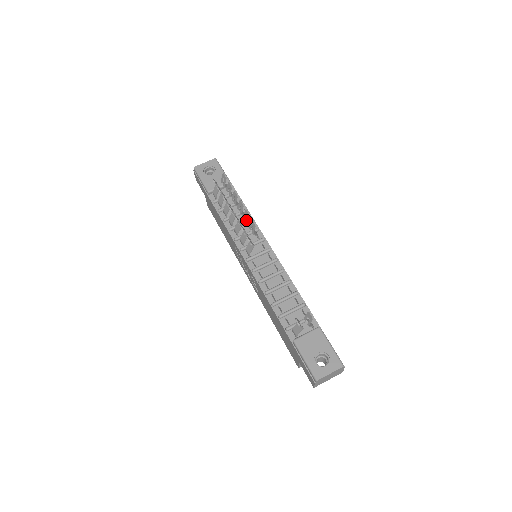
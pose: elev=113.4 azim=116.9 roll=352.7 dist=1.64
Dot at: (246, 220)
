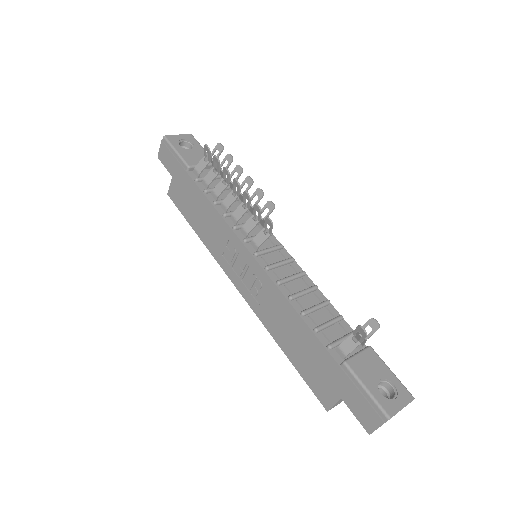
Dot at: (255, 202)
